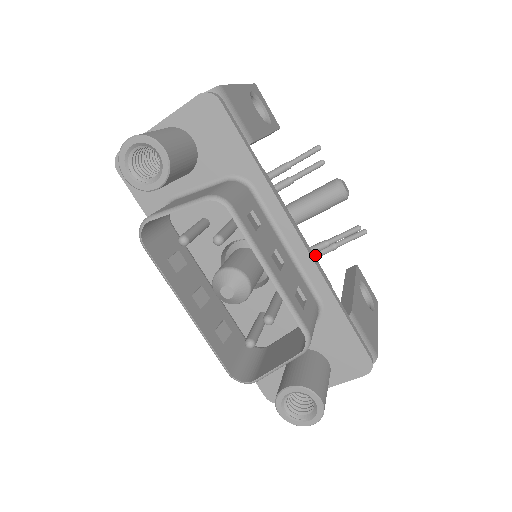
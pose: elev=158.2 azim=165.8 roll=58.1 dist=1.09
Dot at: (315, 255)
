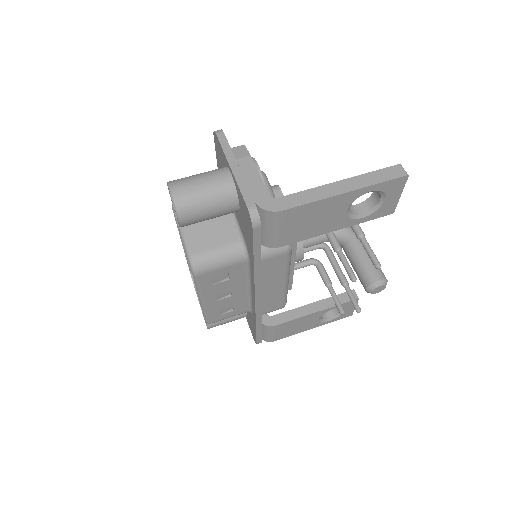
Dot at: (335, 270)
